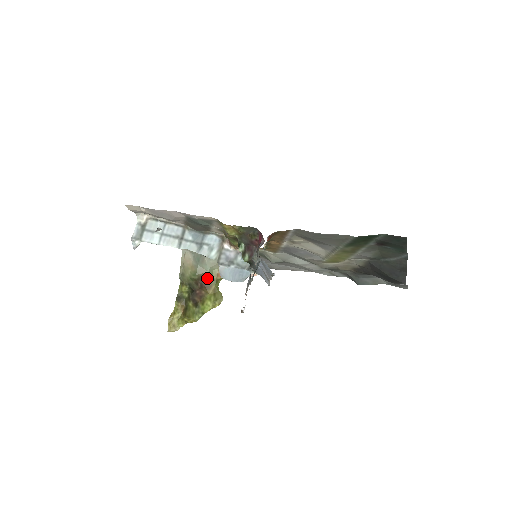
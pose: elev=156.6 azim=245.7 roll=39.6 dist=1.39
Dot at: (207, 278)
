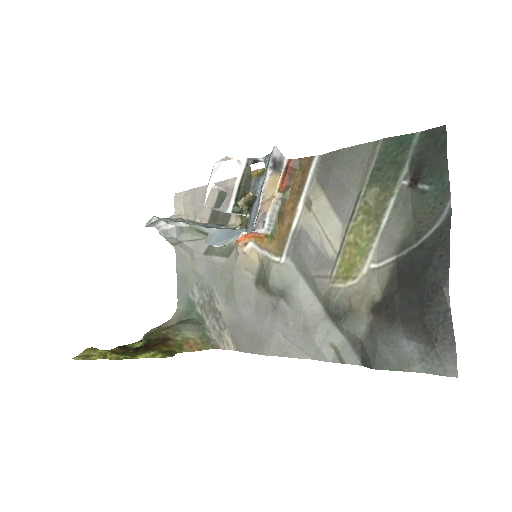
Dot at: (174, 338)
